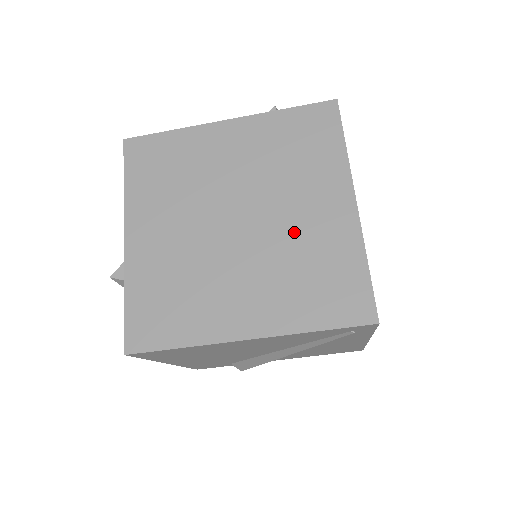
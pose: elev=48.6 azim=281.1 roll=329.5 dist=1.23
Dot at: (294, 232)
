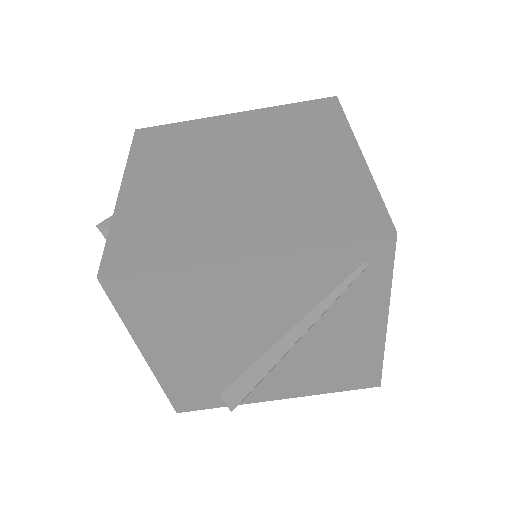
Dot at: (298, 174)
